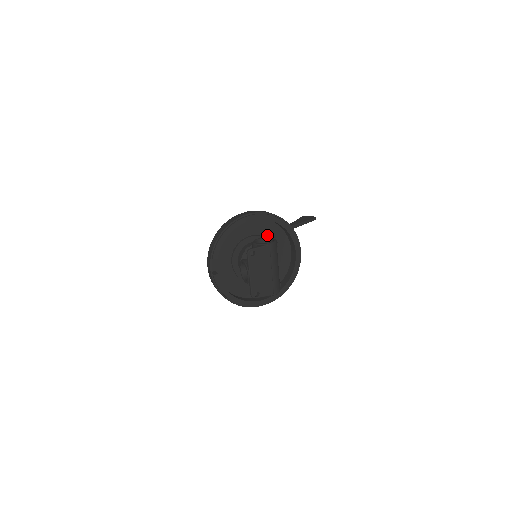
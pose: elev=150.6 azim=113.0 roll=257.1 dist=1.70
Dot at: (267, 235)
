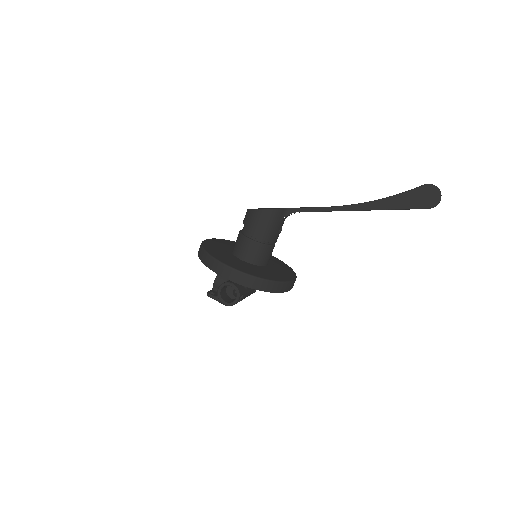
Dot at: occluded
